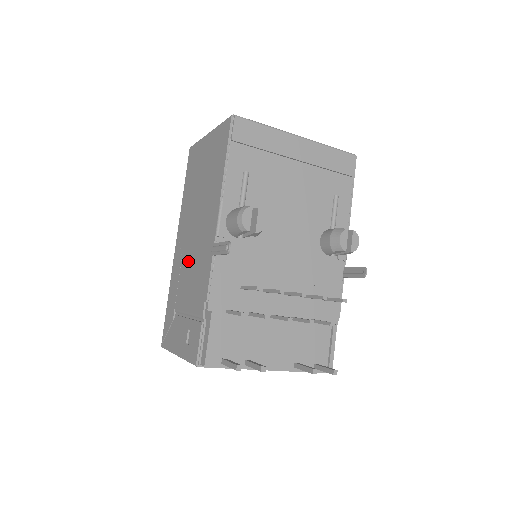
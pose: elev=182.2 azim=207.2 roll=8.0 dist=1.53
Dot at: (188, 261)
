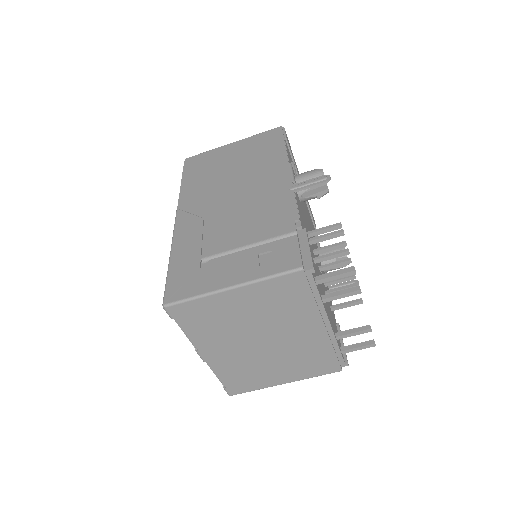
Dot at: (227, 214)
